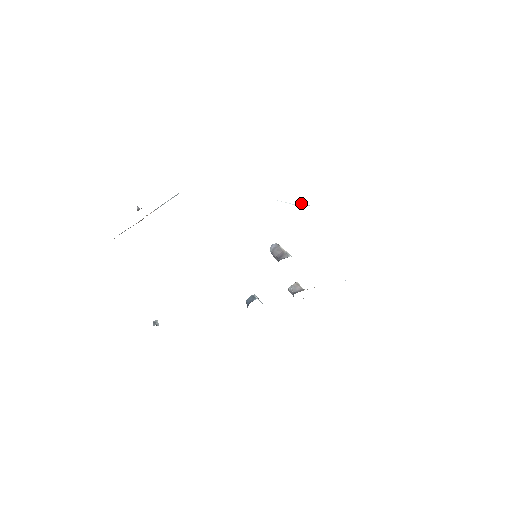
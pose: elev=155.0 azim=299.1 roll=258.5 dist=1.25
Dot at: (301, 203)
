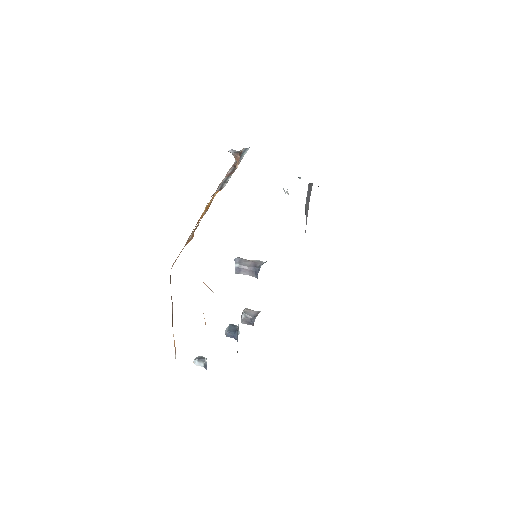
Dot at: (287, 191)
